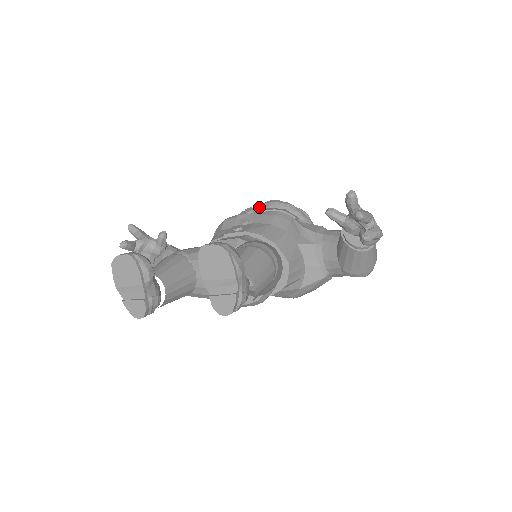
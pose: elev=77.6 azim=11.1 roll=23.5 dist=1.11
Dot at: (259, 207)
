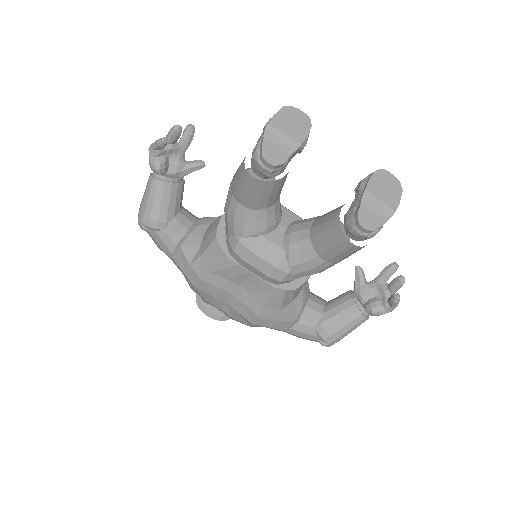
Dot at: occluded
